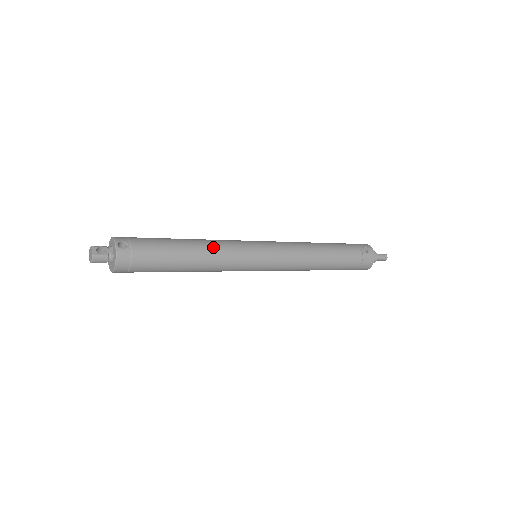
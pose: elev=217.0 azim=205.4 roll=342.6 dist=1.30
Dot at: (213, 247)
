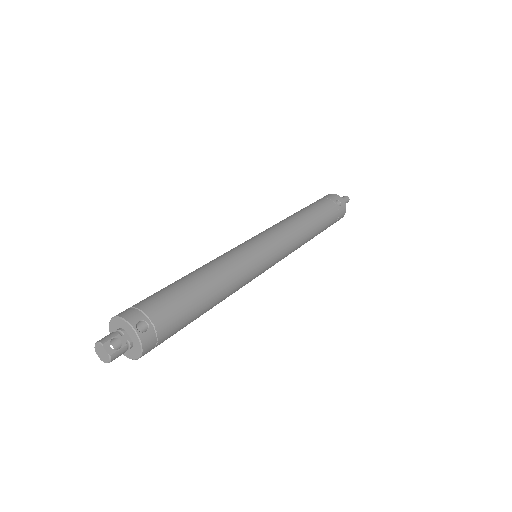
Dot at: (227, 274)
